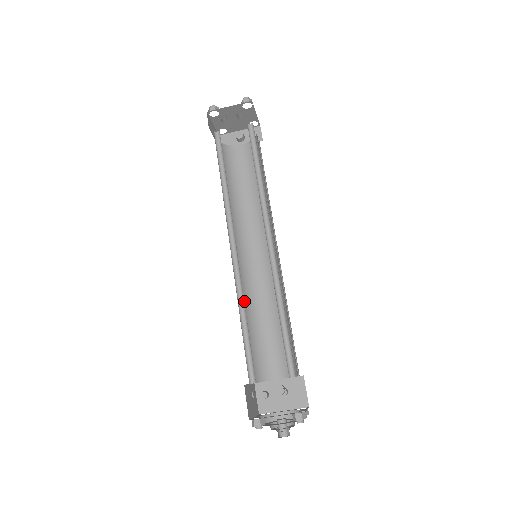
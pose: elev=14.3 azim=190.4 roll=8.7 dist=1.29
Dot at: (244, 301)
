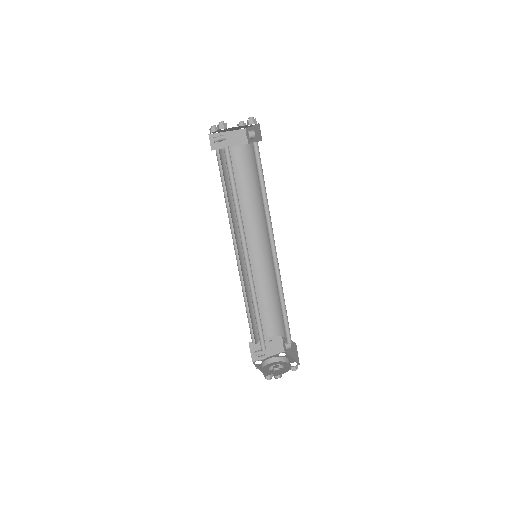
Dot at: (262, 282)
